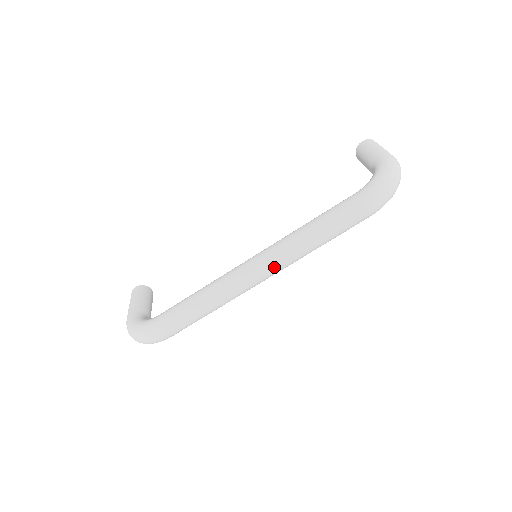
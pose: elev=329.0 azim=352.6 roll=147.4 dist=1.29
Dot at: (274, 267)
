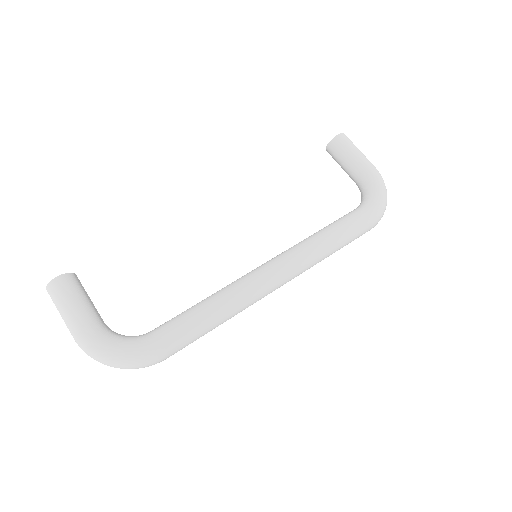
Dot at: (292, 278)
